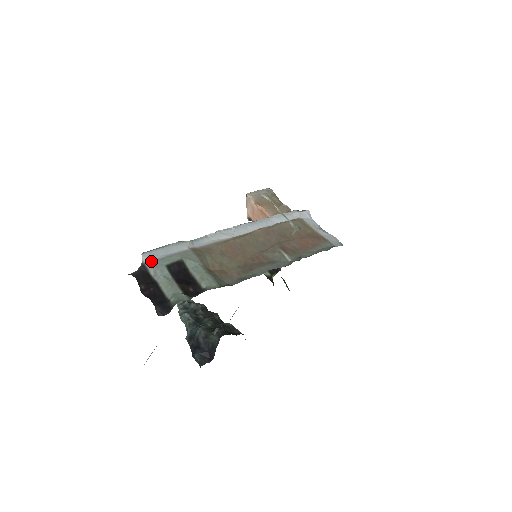
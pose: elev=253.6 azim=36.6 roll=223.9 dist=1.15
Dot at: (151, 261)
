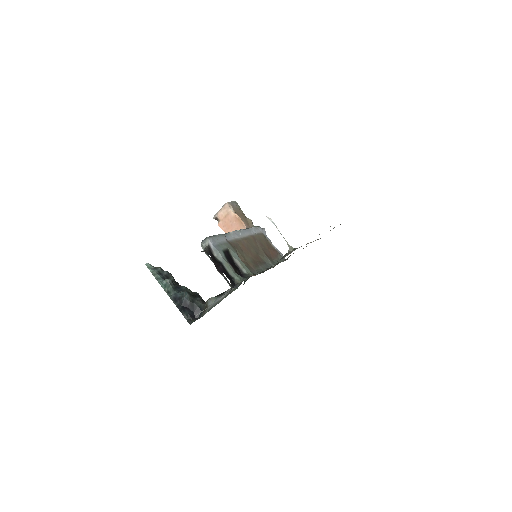
Dot at: (214, 245)
